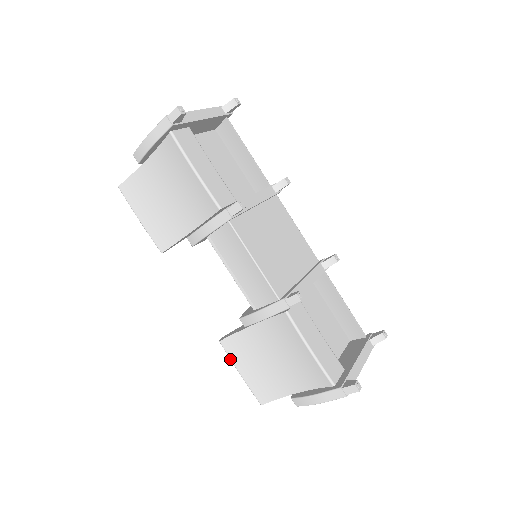
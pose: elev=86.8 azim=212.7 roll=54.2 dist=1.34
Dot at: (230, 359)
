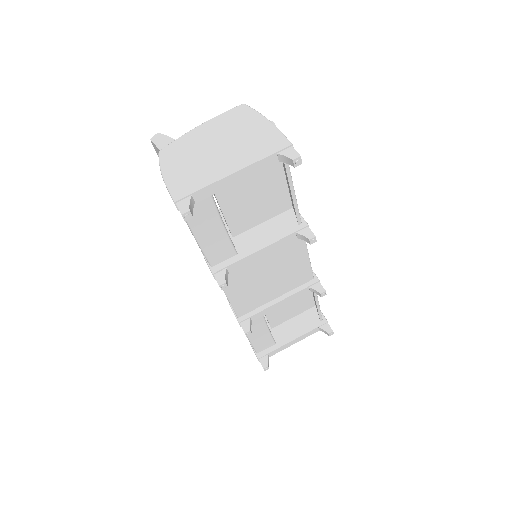
Dot at: occluded
